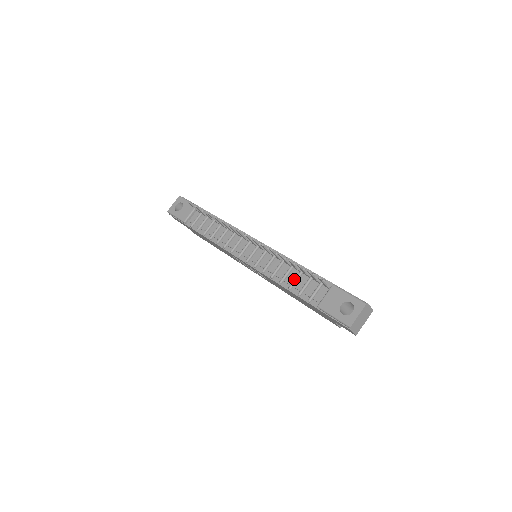
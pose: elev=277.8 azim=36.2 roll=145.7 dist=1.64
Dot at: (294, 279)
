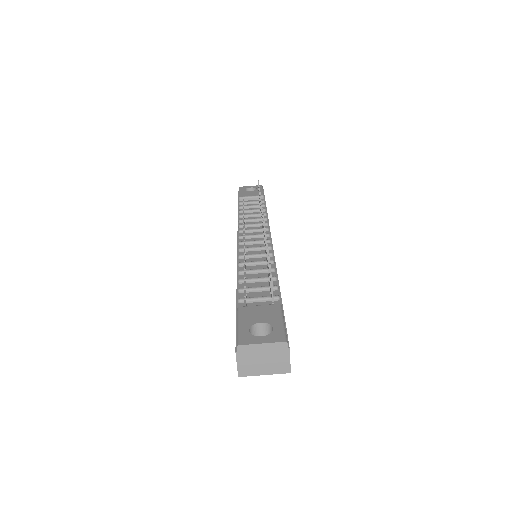
Dot at: (254, 277)
